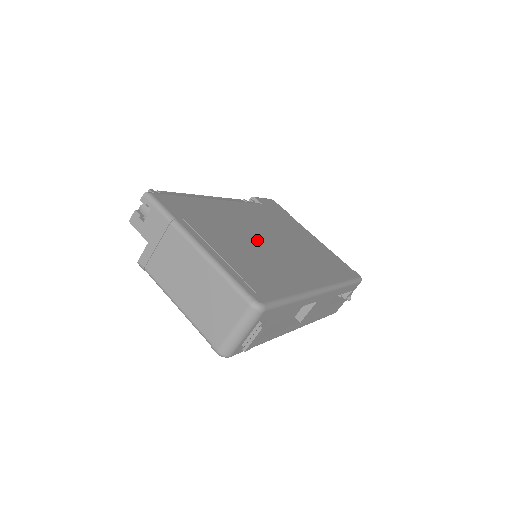
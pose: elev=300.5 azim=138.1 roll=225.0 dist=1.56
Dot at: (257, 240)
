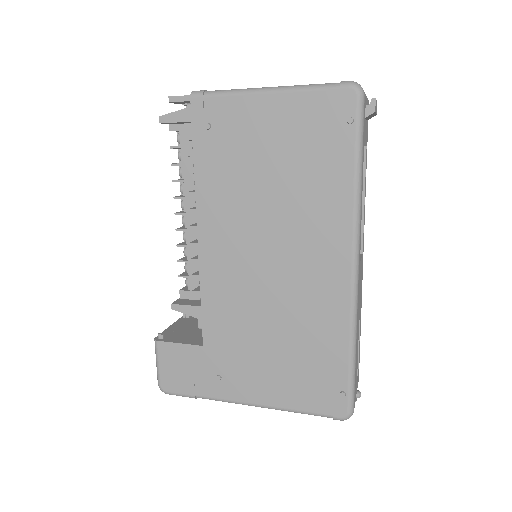
Dot at: occluded
